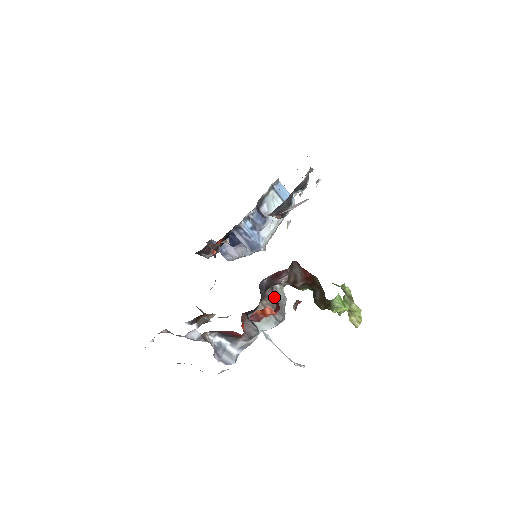
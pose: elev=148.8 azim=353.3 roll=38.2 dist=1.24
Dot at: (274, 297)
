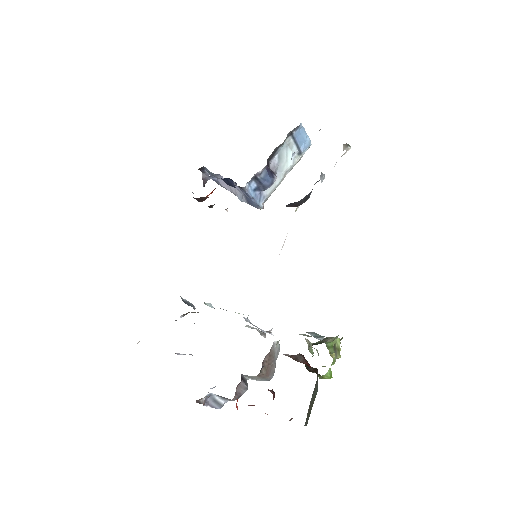
Dot at: (270, 359)
